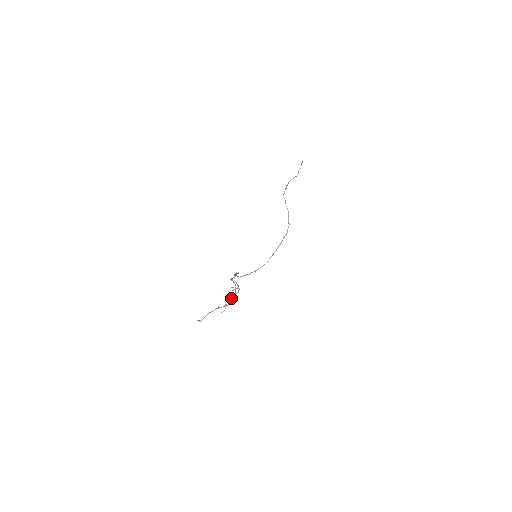
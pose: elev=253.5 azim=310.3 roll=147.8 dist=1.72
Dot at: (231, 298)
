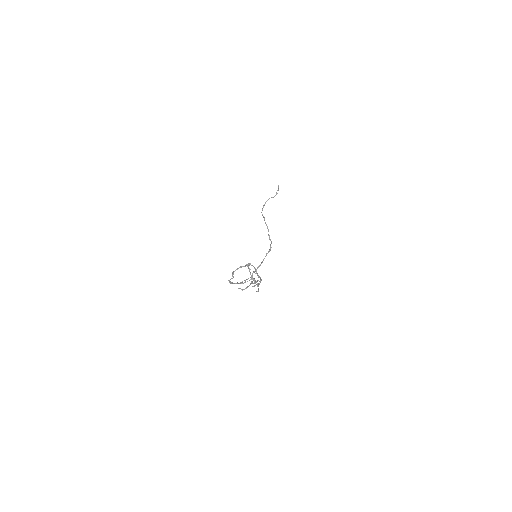
Dot at: occluded
